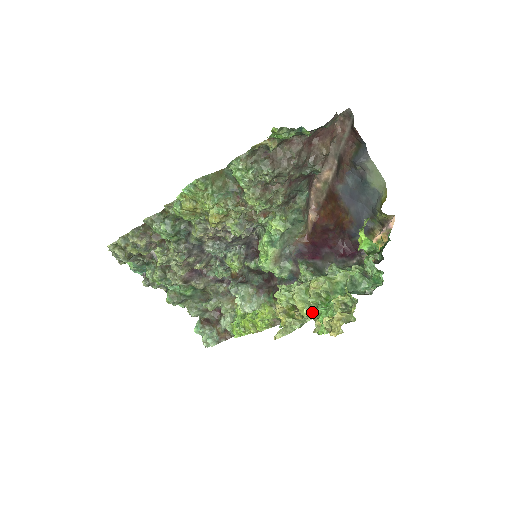
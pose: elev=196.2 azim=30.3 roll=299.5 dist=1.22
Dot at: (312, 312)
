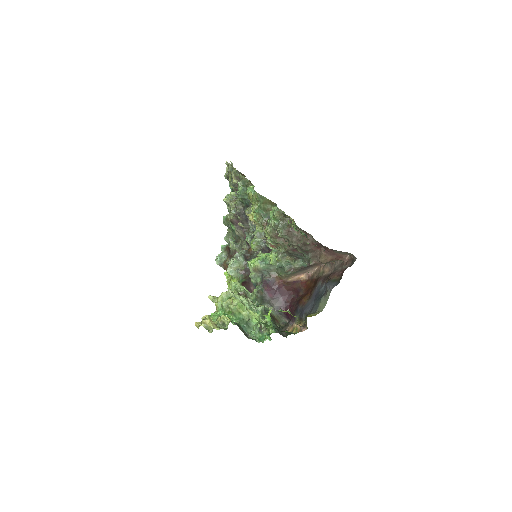
Dot at: (218, 308)
